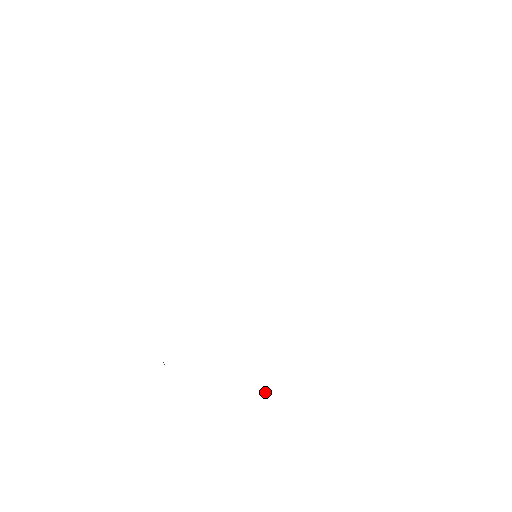
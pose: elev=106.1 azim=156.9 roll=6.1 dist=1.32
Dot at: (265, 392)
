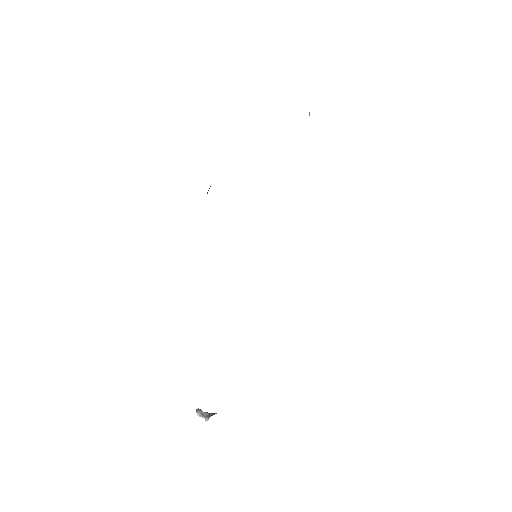
Dot at: occluded
